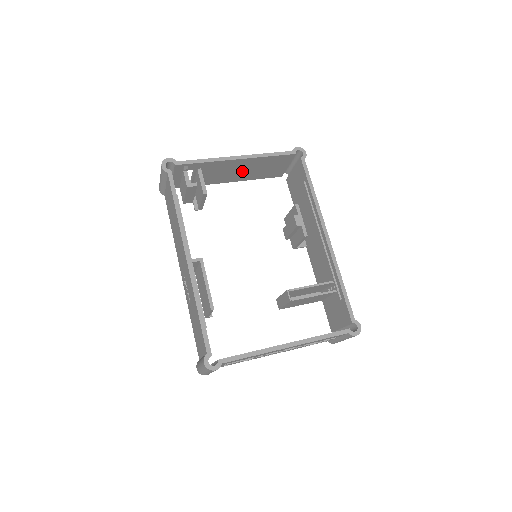
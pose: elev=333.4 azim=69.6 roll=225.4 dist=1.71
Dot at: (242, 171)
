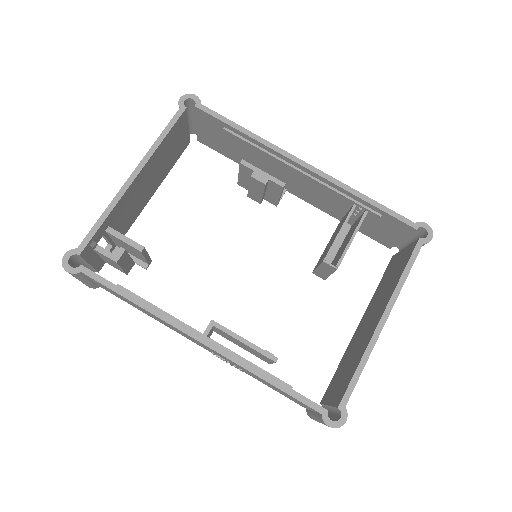
Dot at: (150, 181)
